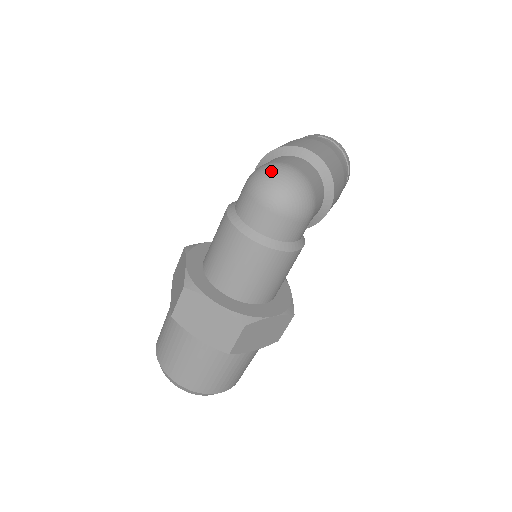
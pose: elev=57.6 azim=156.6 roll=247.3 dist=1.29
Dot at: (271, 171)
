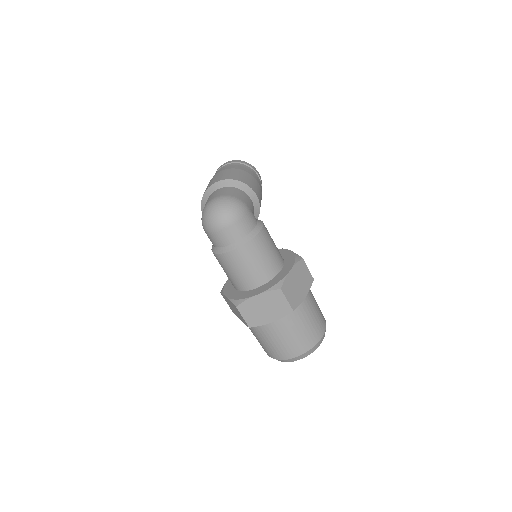
Dot at: (206, 212)
